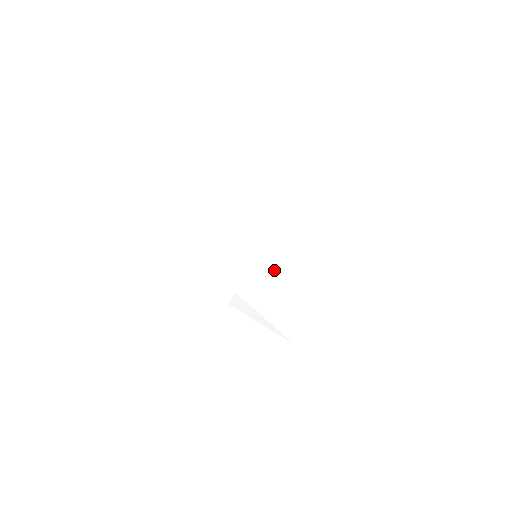
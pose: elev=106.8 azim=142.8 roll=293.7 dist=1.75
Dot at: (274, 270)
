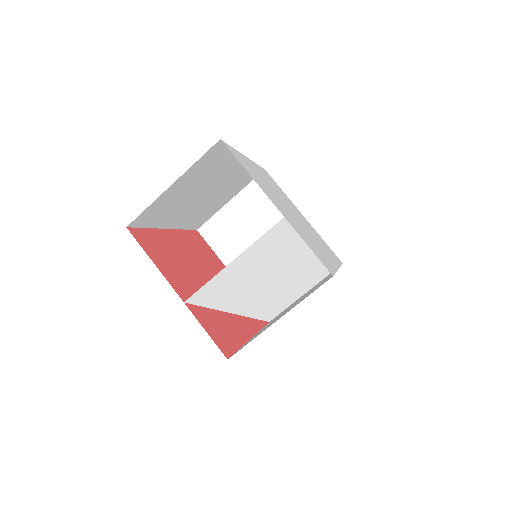
Dot at: (275, 284)
